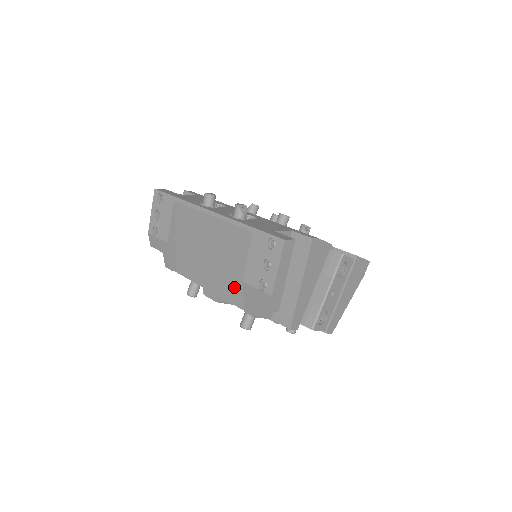
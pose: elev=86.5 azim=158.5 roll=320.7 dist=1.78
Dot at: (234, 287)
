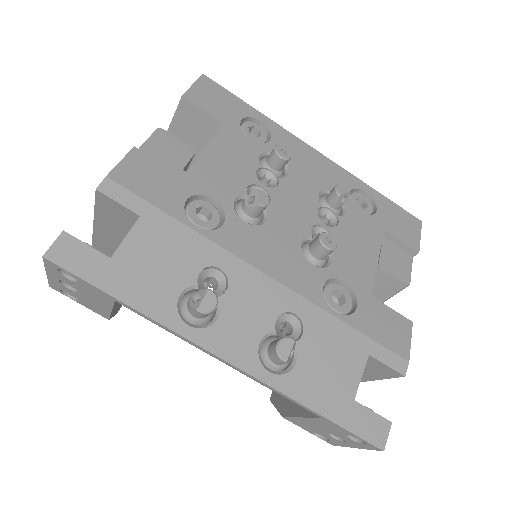
Dot at: occluded
